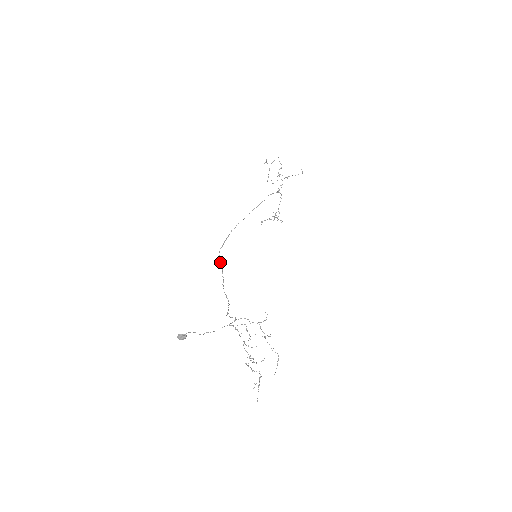
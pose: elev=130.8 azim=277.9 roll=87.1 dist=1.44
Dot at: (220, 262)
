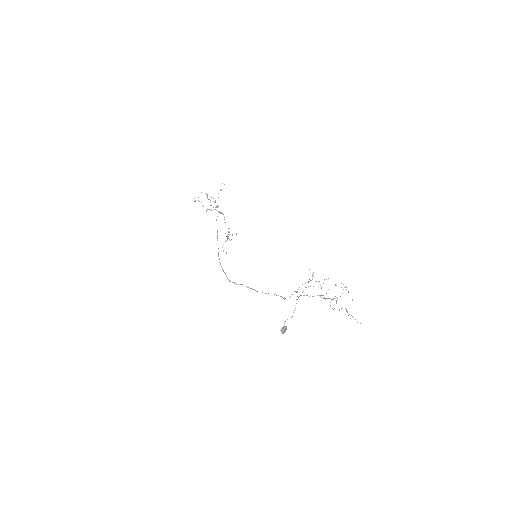
Dot at: (238, 284)
